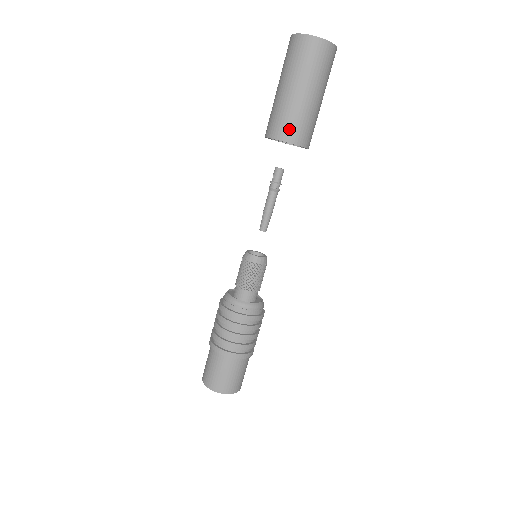
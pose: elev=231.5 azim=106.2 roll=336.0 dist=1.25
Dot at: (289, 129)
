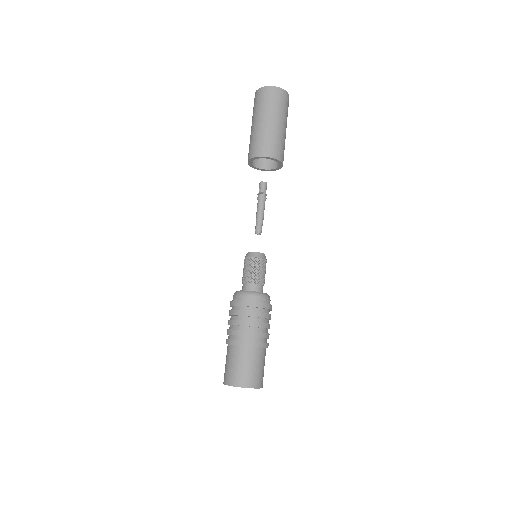
Dot at: (269, 148)
